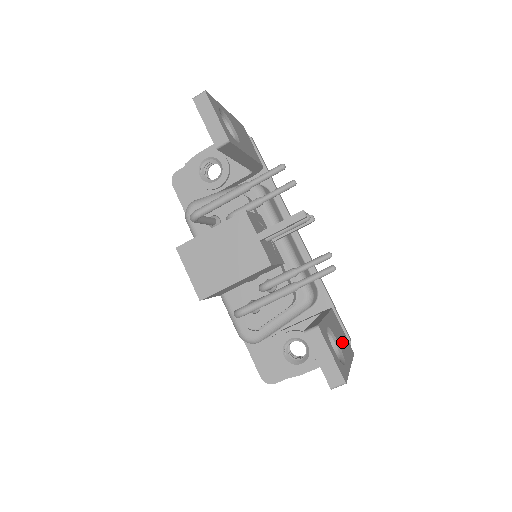
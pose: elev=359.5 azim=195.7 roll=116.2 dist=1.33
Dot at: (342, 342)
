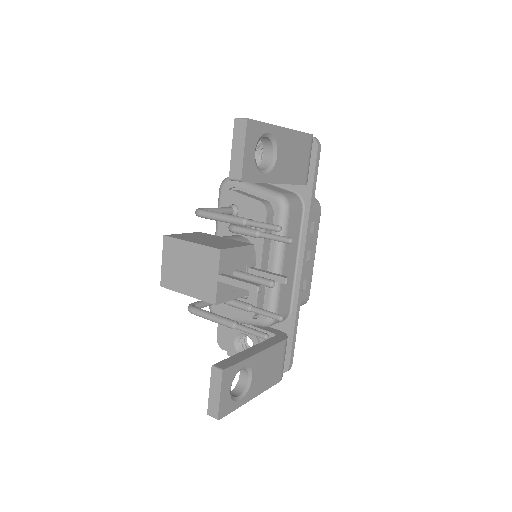
Dot at: (264, 375)
